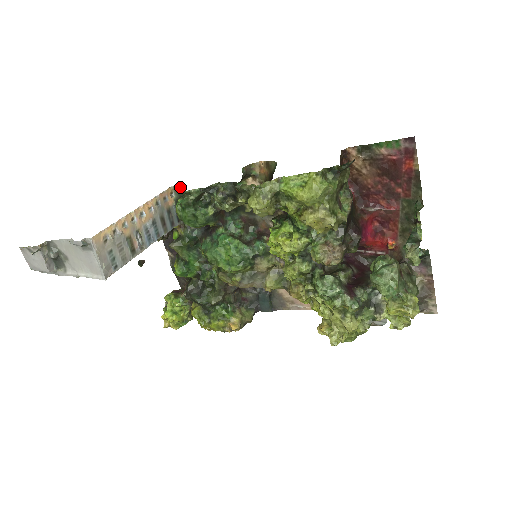
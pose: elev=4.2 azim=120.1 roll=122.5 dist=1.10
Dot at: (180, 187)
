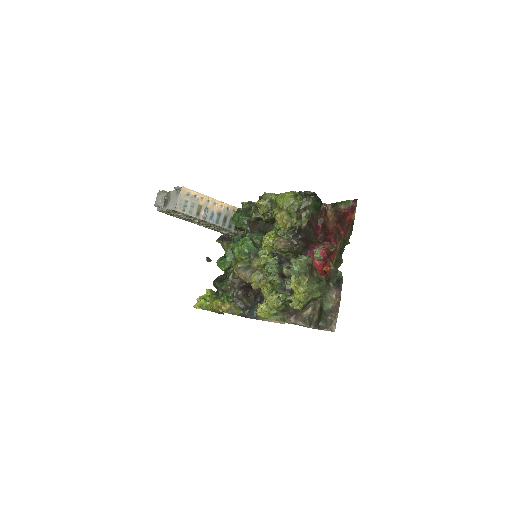
Dot at: occluded
